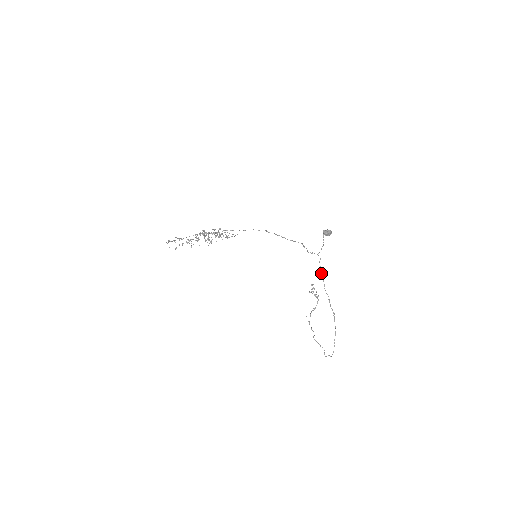
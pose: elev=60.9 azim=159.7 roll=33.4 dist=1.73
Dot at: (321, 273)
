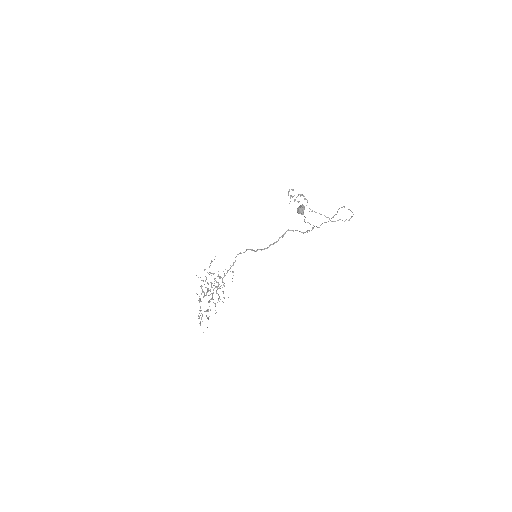
Dot at: occluded
